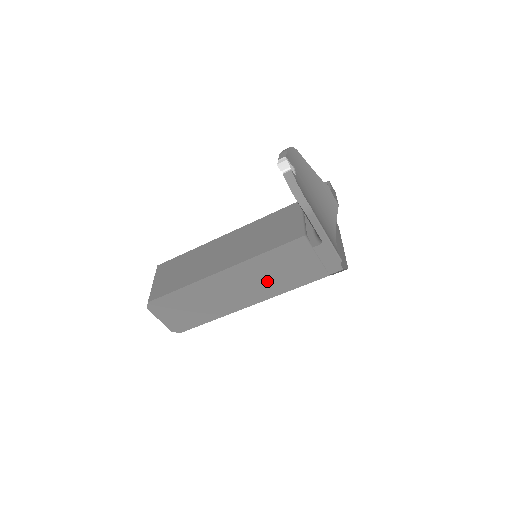
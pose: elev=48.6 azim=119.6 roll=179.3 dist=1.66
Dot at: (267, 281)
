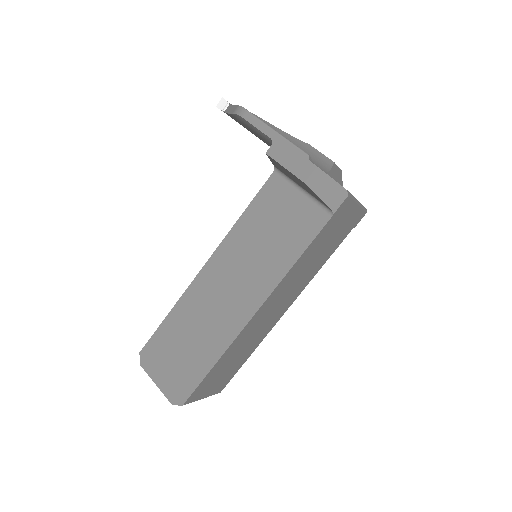
Dot at: (259, 261)
